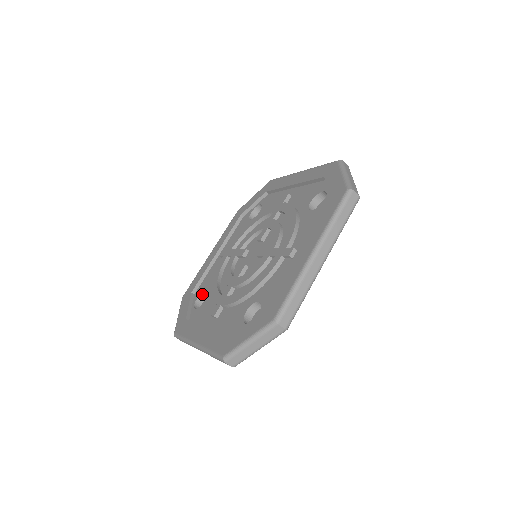
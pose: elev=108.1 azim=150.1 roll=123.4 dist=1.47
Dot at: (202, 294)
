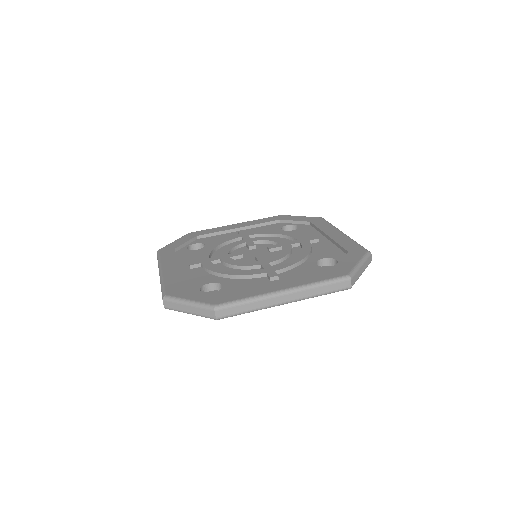
Dot at: (201, 244)
